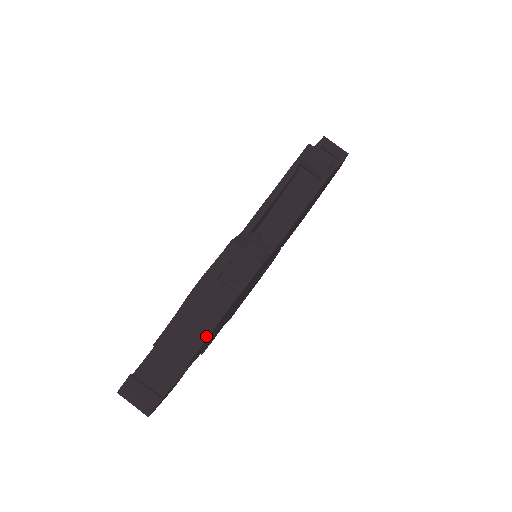
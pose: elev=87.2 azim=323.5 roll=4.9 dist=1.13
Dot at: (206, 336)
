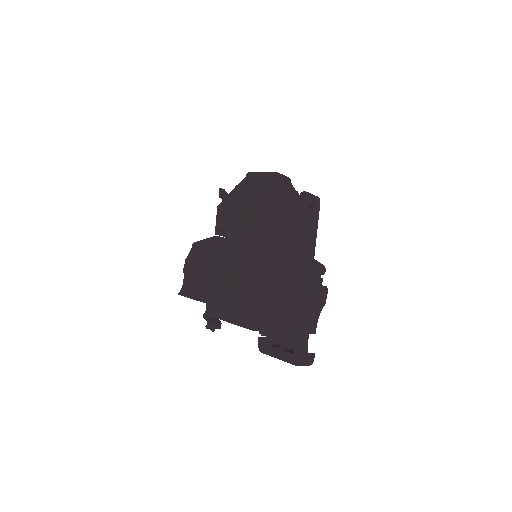
Dot at: occluded
